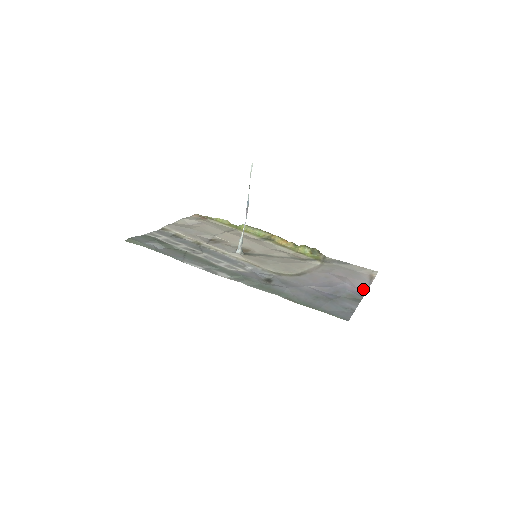
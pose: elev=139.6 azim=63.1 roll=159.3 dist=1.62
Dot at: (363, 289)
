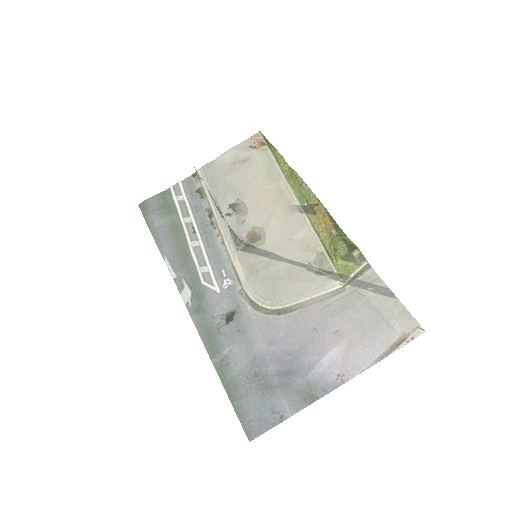
Dot at: (348, 373)
